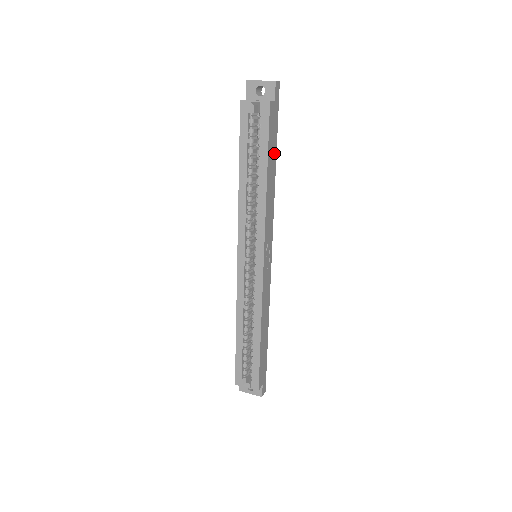
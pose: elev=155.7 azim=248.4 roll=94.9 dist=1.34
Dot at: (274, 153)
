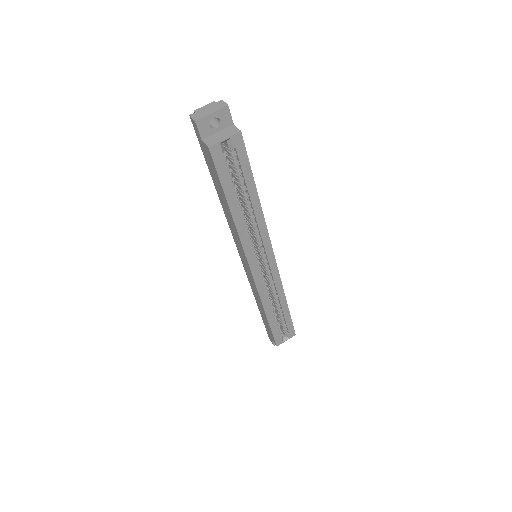
Dot at: occluded
